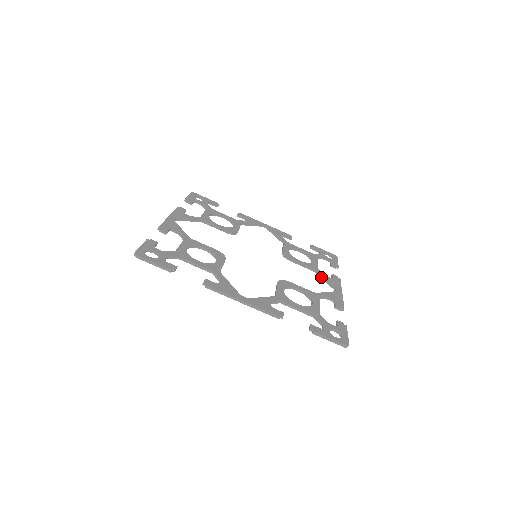
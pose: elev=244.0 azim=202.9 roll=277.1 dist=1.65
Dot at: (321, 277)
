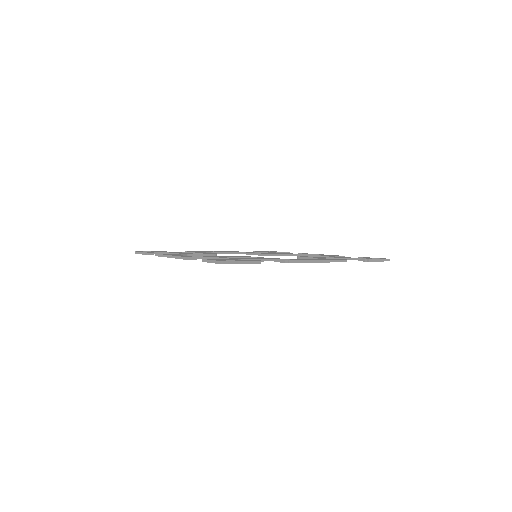
Dot at: (299, 255)
